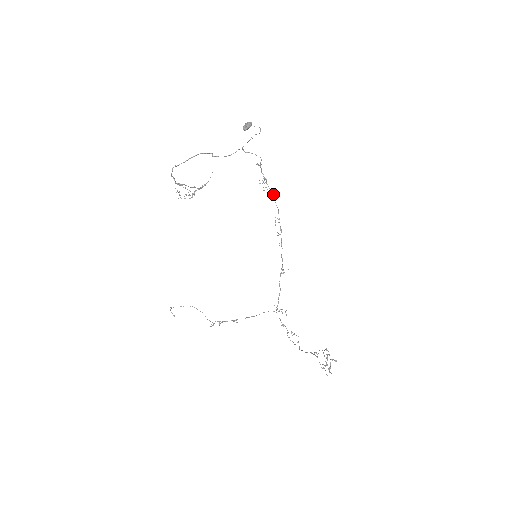
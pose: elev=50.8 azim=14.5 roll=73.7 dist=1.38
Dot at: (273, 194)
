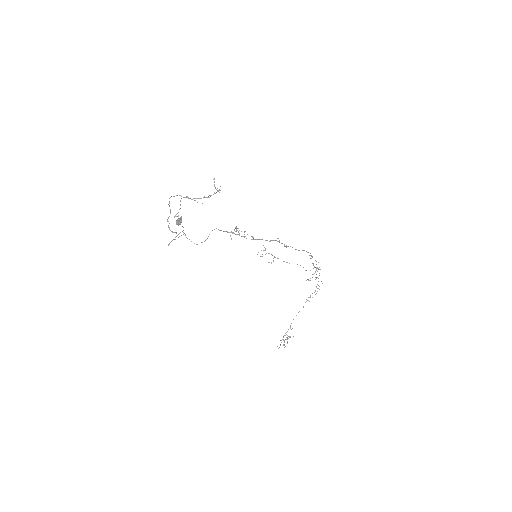
Dot at: (252, 237)
